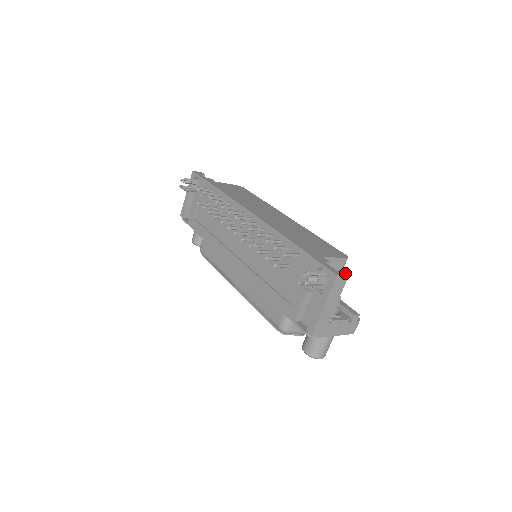
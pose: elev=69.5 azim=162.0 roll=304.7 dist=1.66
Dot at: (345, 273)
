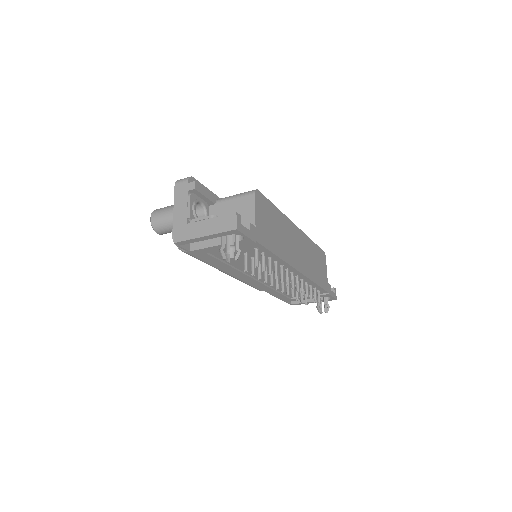
Dot at: (335, 290)
